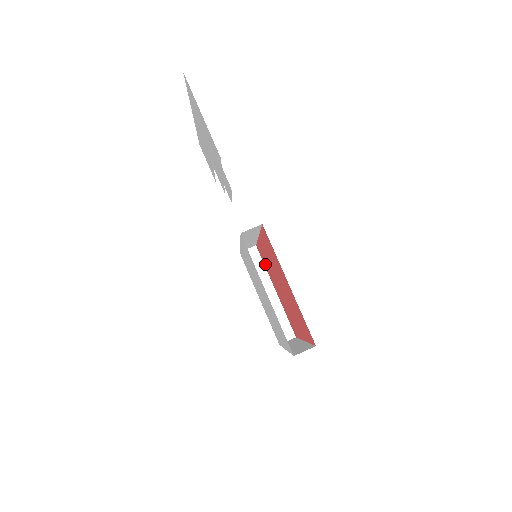
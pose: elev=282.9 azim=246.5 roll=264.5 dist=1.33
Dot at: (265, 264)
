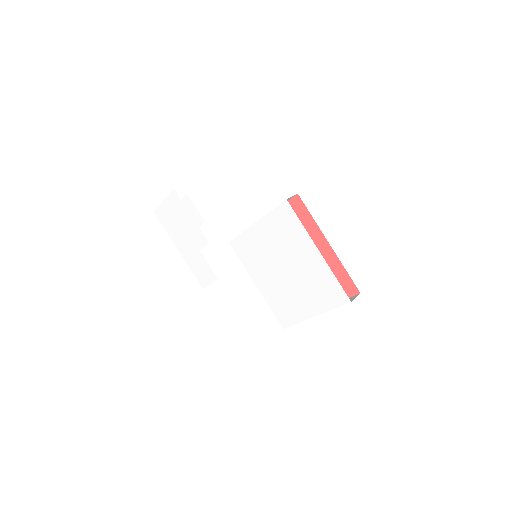
Dot at: occluded
